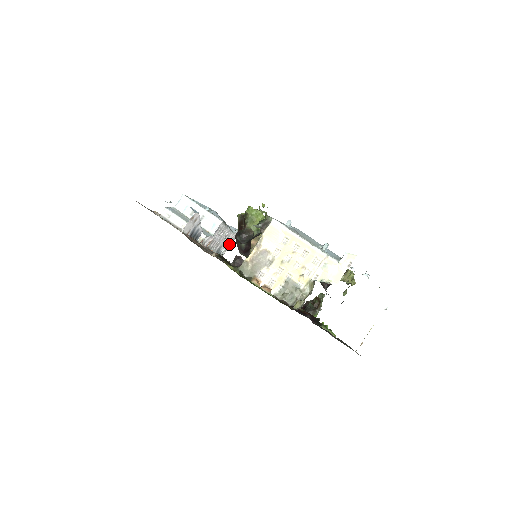
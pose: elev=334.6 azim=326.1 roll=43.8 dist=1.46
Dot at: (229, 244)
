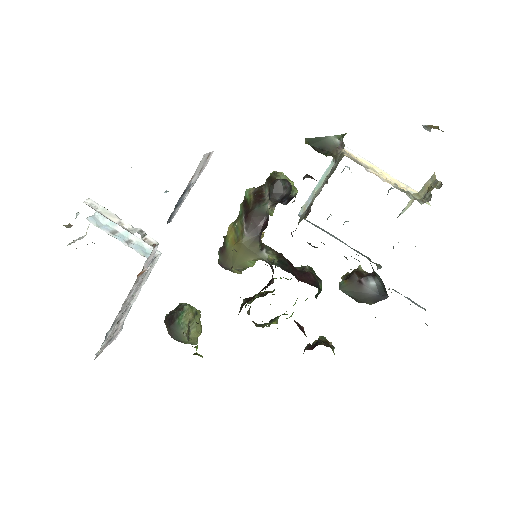
Dot at: (106, 344)
